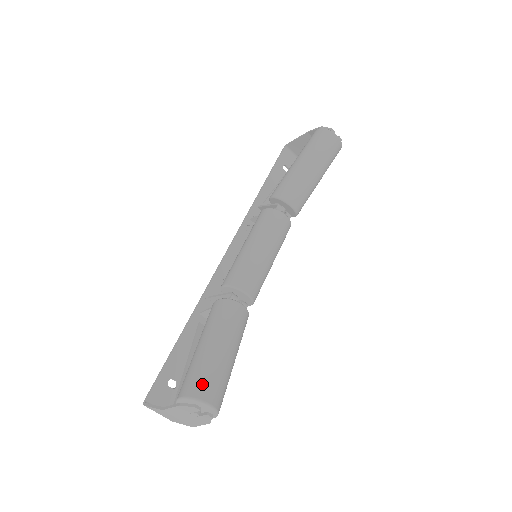
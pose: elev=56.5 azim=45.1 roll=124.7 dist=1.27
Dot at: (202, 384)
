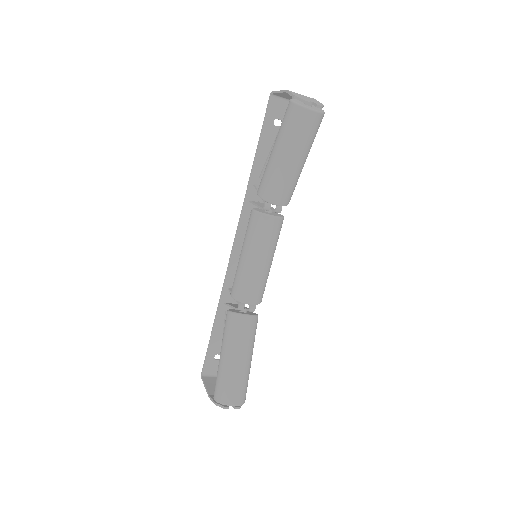
Dot at: (225, 393)
